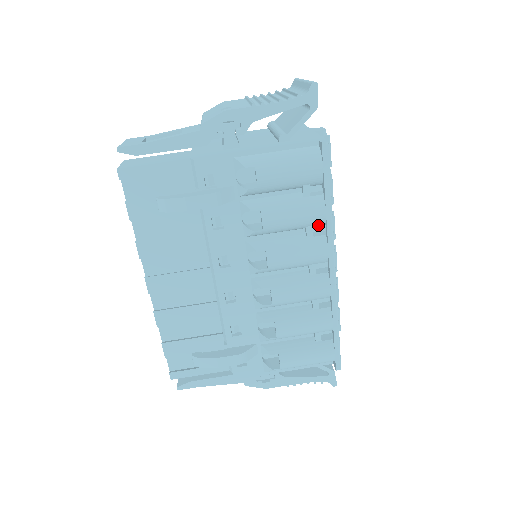
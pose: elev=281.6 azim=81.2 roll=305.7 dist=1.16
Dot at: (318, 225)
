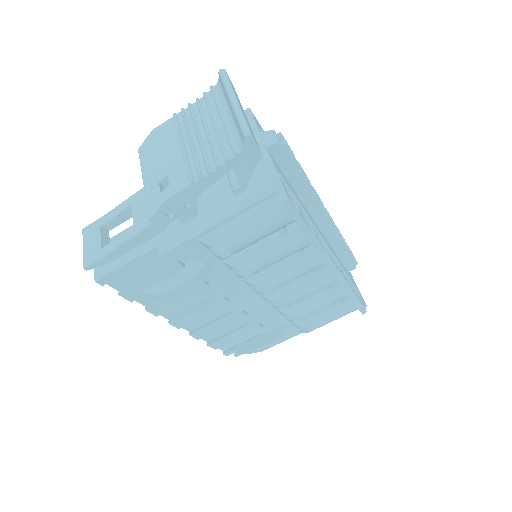
Dot at: occluded
